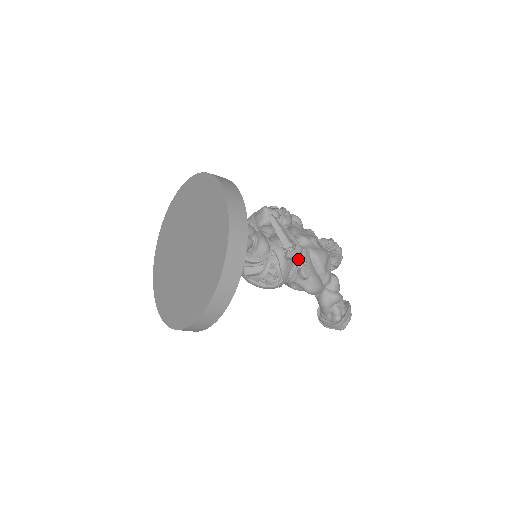
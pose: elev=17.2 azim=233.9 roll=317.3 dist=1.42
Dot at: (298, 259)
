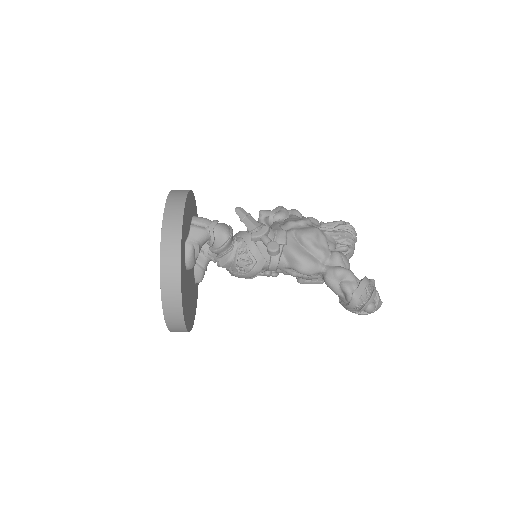
Dot at: (263, 237)
